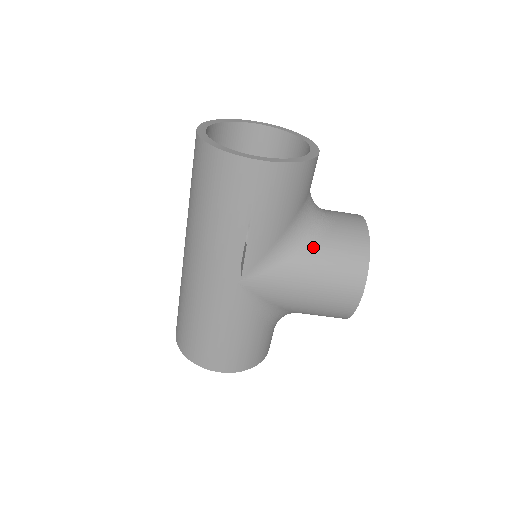
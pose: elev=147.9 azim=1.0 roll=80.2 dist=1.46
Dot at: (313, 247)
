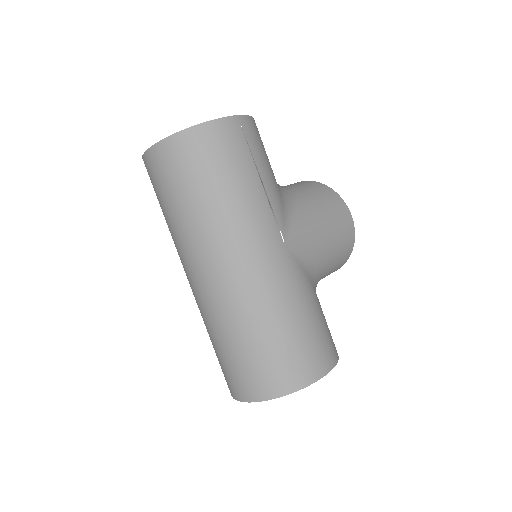
Dot at: (298, 195)
